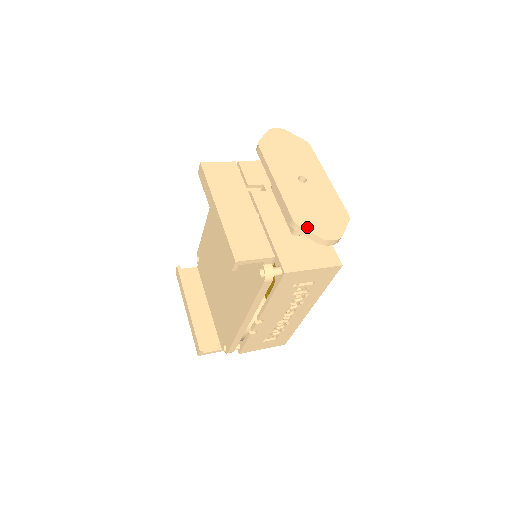
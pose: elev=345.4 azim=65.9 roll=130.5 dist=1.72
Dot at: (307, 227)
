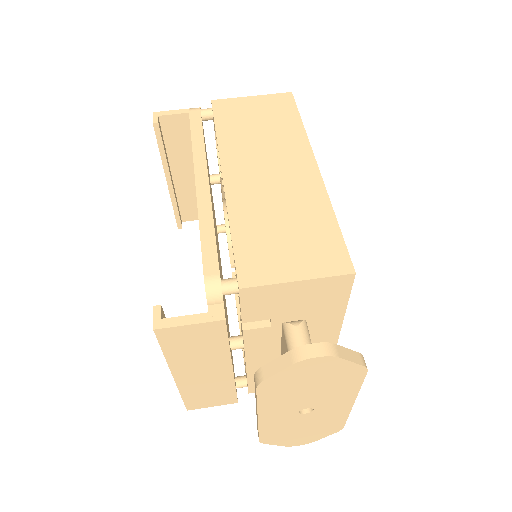
Dot at: (274, 443)
